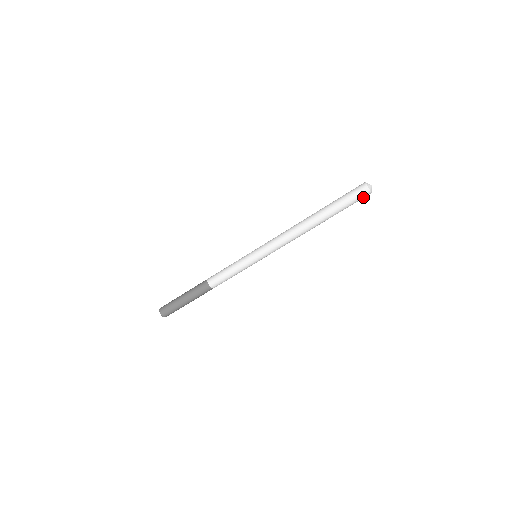
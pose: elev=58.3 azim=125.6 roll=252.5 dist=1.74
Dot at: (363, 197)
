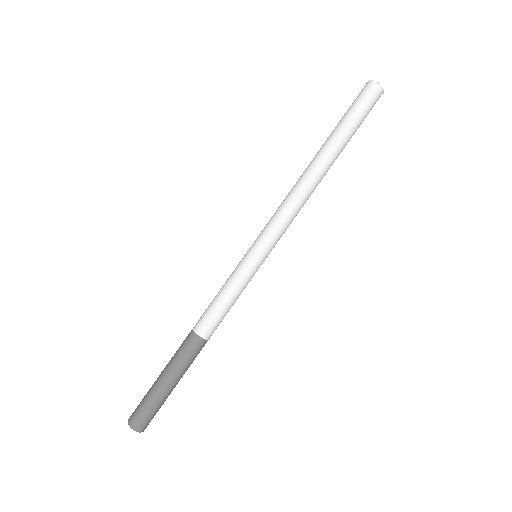
Dot at: (375, 101)
